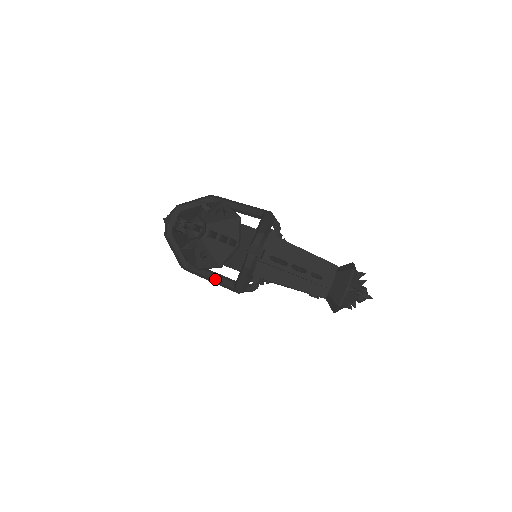
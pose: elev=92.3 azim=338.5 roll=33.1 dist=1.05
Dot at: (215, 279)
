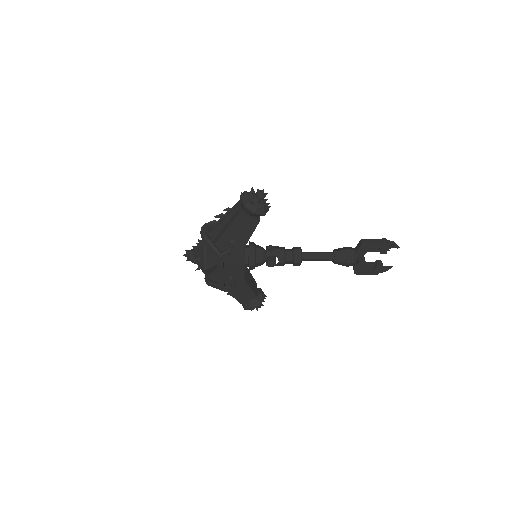
Dot at: occluded
